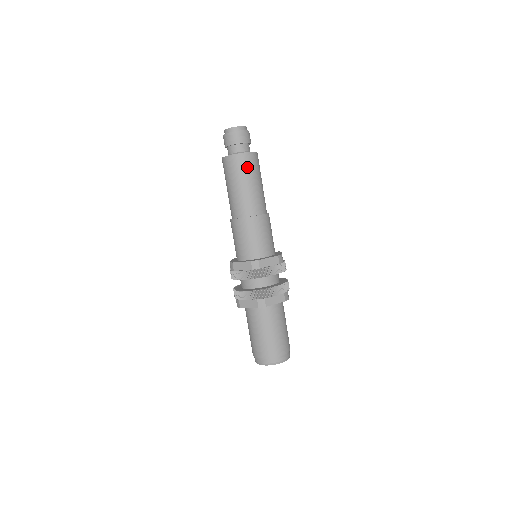
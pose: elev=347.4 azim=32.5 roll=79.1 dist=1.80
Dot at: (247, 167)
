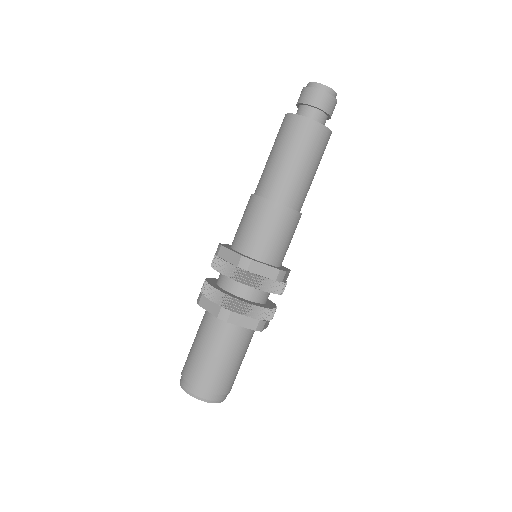
Dot at: (307, 140)
